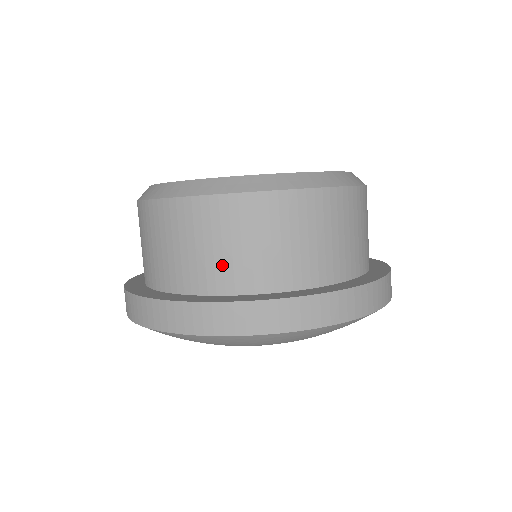
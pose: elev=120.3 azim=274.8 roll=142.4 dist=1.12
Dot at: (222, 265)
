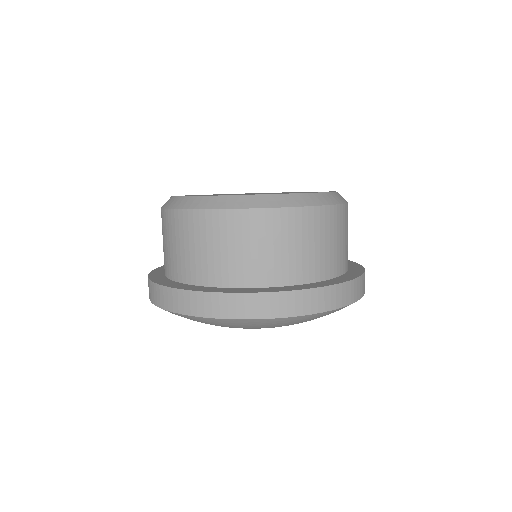
Dot at: (242, 264)
